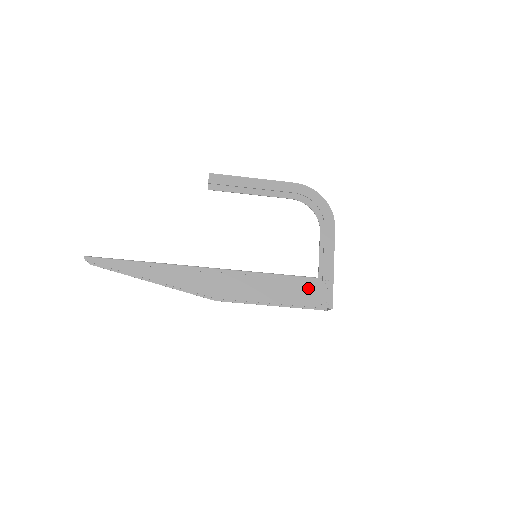
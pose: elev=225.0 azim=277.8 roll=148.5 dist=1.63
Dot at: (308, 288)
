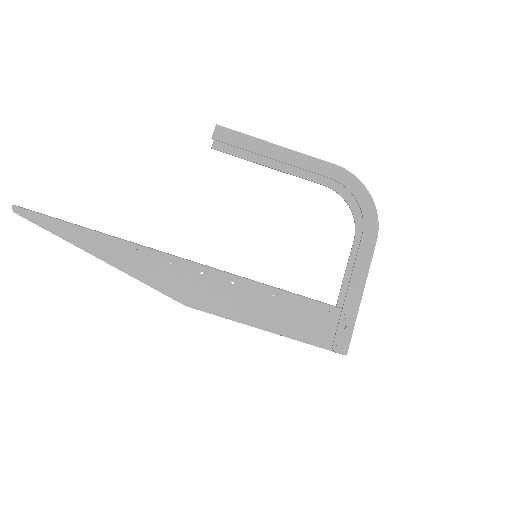
Dot at: (318, 318)
